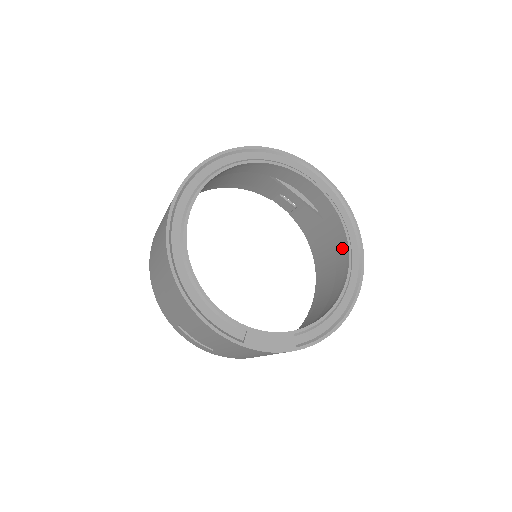
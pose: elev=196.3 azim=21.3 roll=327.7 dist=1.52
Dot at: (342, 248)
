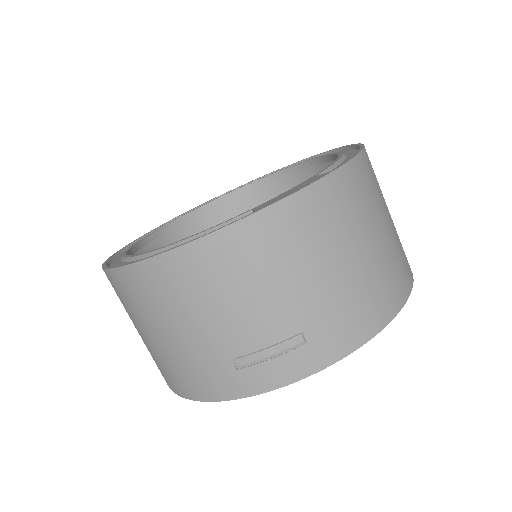
Dot at: occluded
